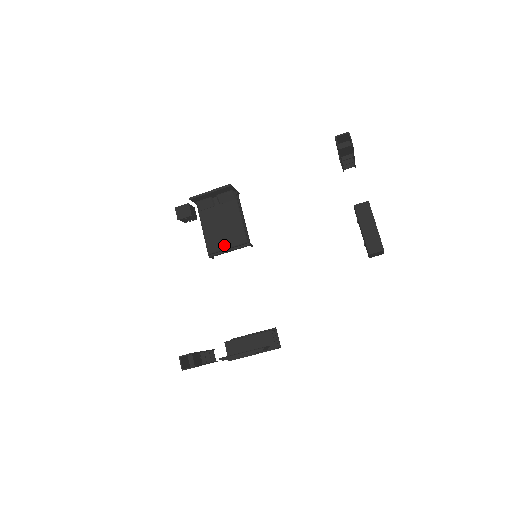
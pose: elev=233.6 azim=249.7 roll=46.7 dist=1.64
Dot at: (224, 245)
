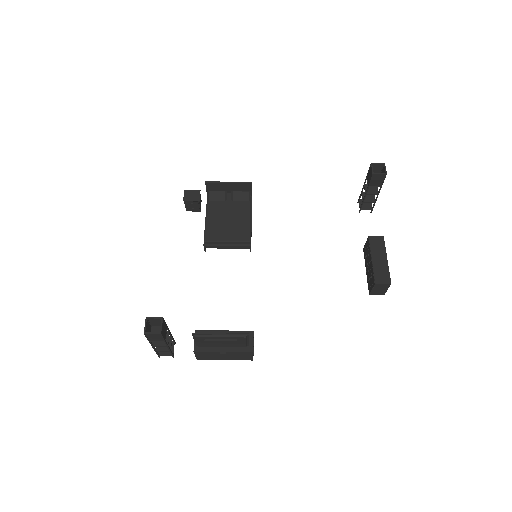
Dot at: (224, 238)
